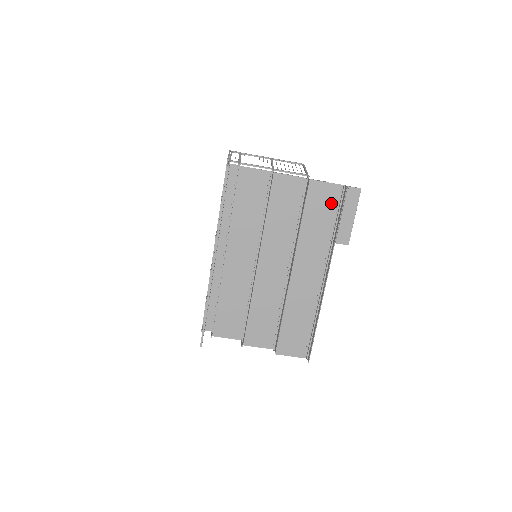
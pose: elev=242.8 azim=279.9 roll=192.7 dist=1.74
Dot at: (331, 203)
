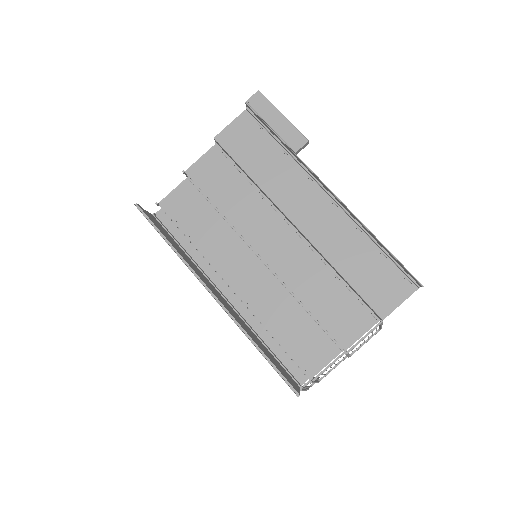
Dot at: (254, 133)
